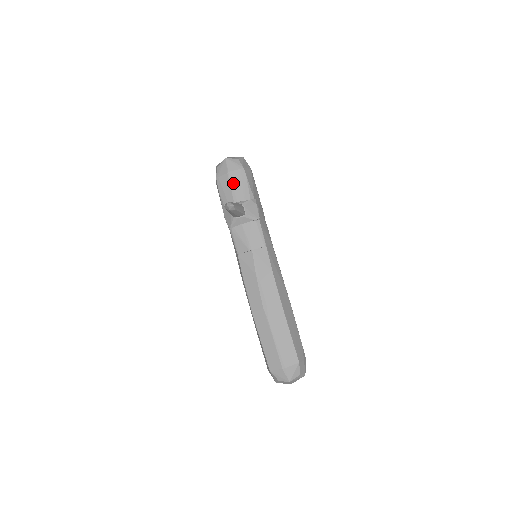
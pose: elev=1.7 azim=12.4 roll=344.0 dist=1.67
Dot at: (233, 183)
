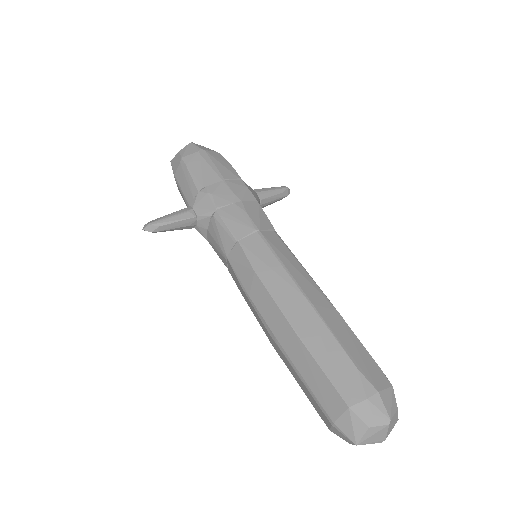
Dot at: (180, 186)
